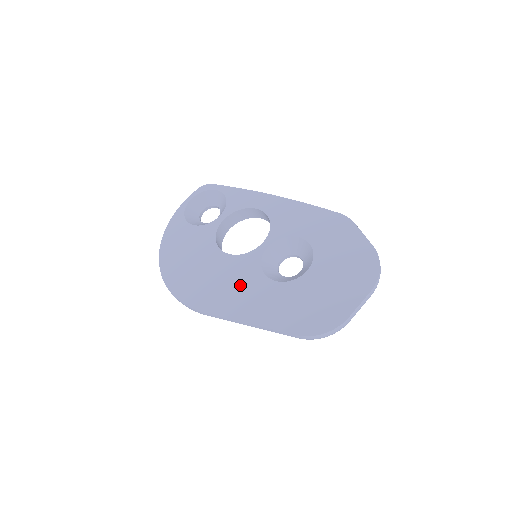
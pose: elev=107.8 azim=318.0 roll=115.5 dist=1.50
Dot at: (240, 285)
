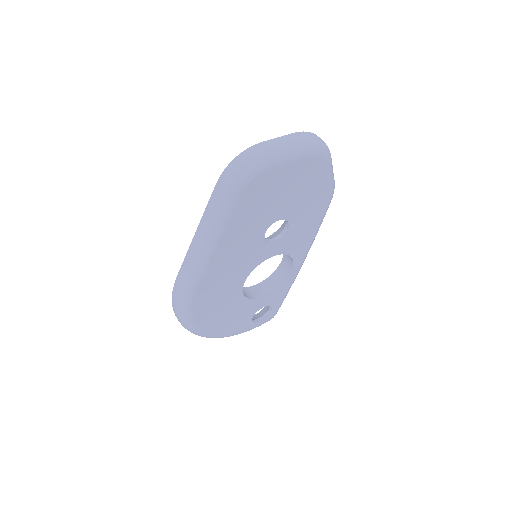
Dot at: occluded
